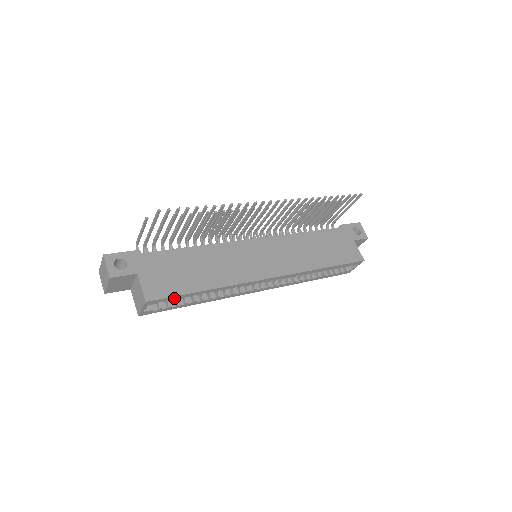
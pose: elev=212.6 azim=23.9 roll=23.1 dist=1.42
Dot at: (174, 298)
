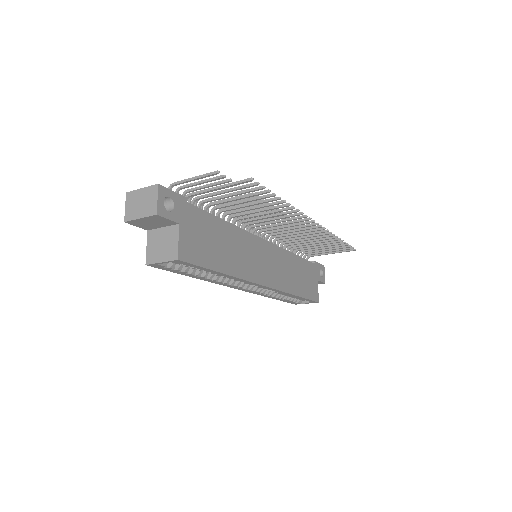
Dot at: (196, 267)
